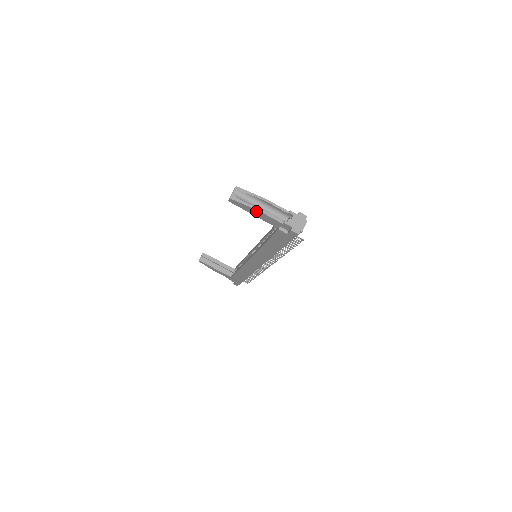
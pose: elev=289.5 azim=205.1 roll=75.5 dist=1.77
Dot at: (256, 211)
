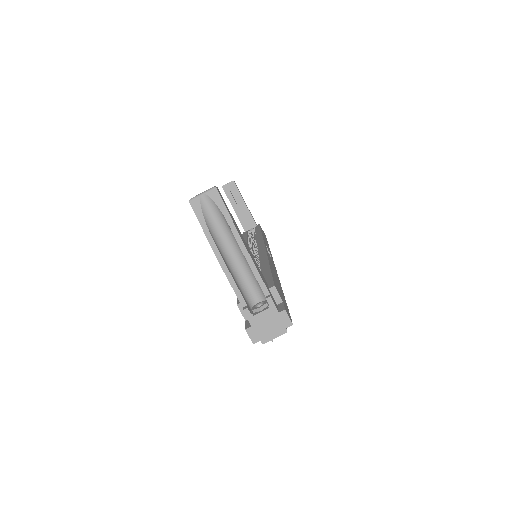
Dot at: (216, 254)
